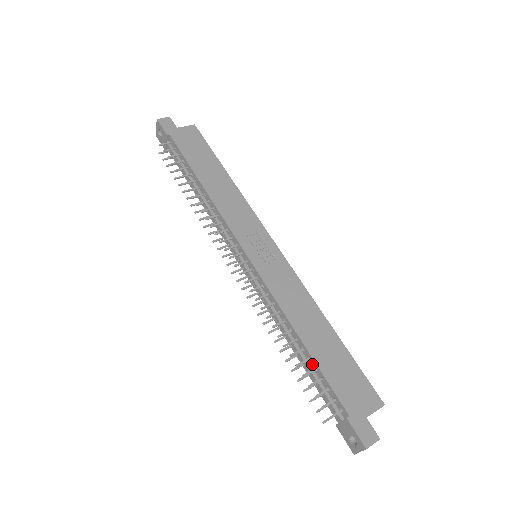
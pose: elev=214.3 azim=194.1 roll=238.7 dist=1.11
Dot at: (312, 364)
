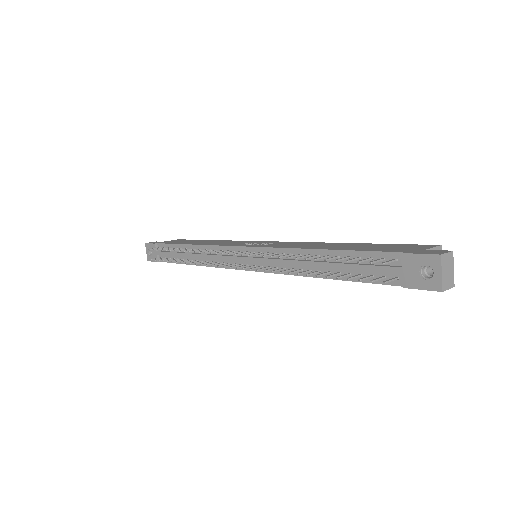
Dot at: occluded
